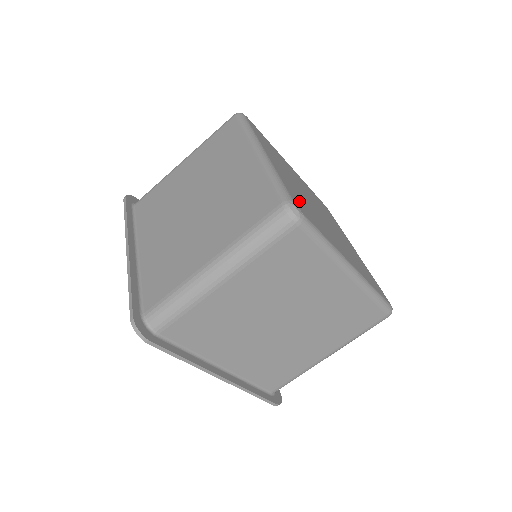
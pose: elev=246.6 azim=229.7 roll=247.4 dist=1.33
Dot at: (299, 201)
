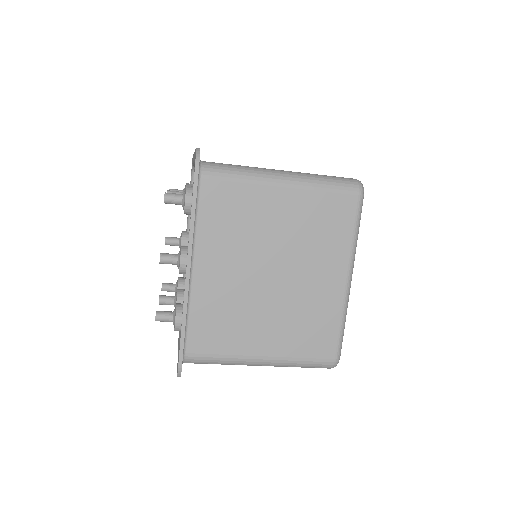
Dot at: occluded
